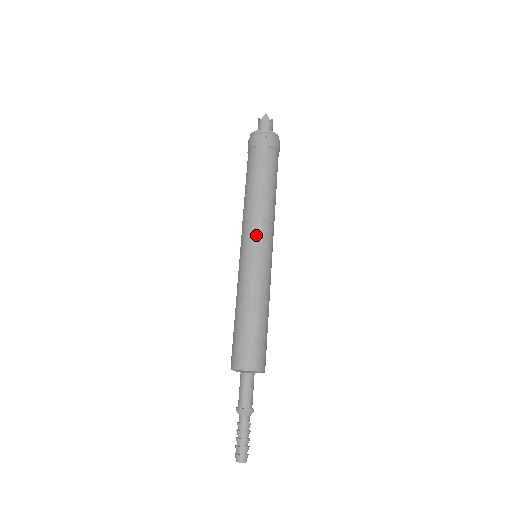
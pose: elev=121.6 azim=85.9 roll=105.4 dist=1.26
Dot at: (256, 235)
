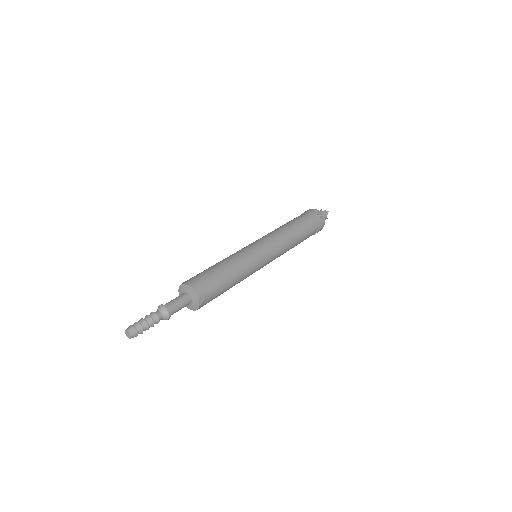
Dot at: (271, 245)
